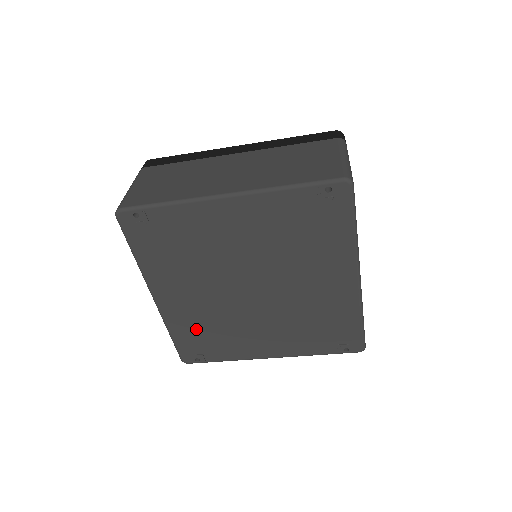
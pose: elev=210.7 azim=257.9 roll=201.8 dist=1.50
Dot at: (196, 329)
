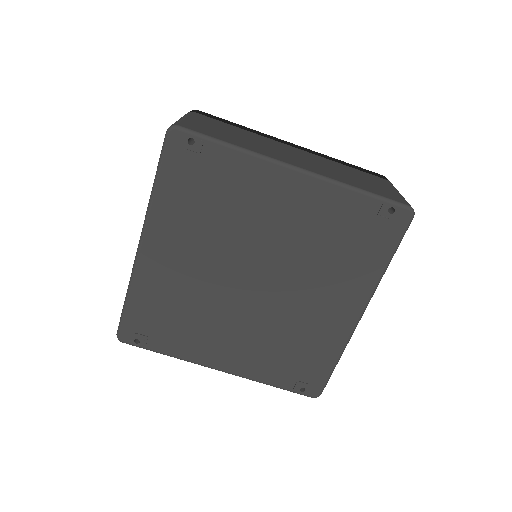
Dot at: (162, 303)
